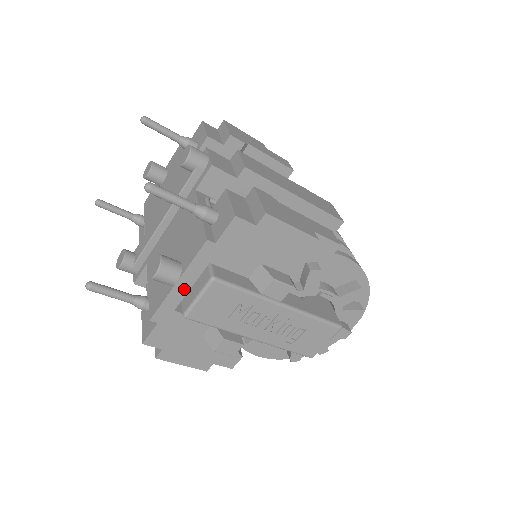
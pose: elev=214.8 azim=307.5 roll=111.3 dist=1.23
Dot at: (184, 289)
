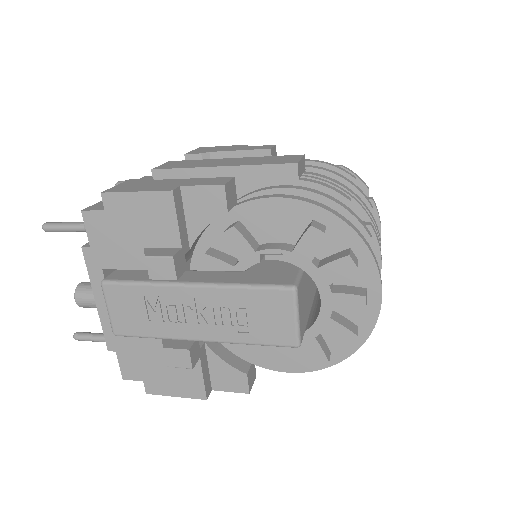
Dot at: occluded
